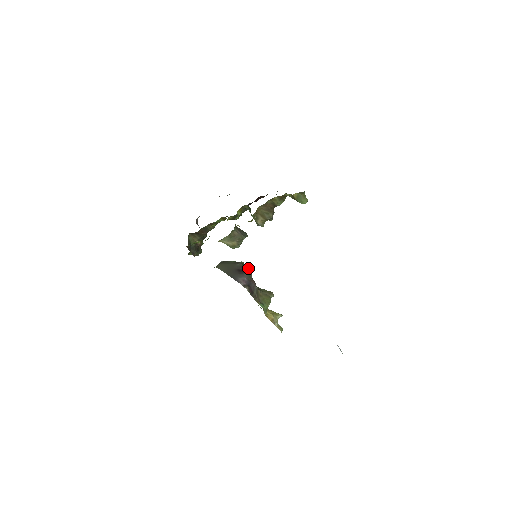
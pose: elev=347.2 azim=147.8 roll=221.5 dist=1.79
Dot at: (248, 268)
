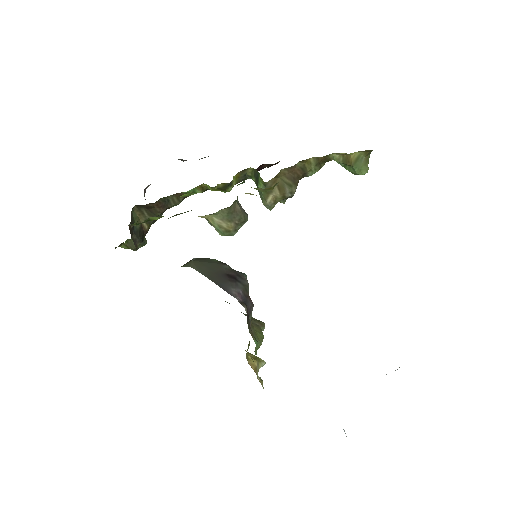
Dot at: (241, 274)
